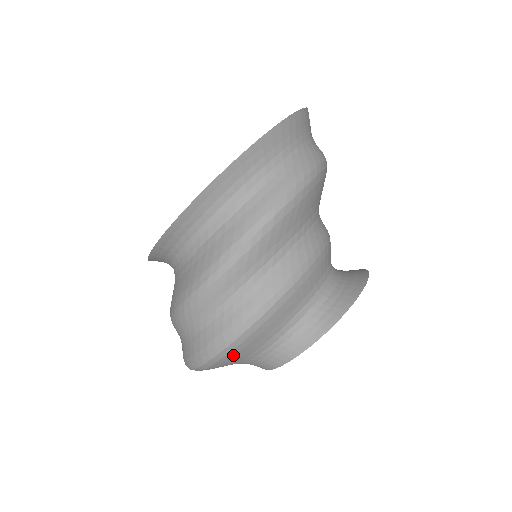
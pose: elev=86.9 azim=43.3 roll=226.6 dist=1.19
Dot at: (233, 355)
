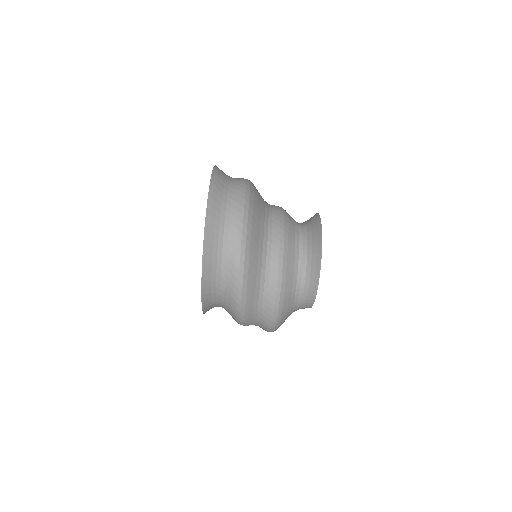
Dot at: occluded
